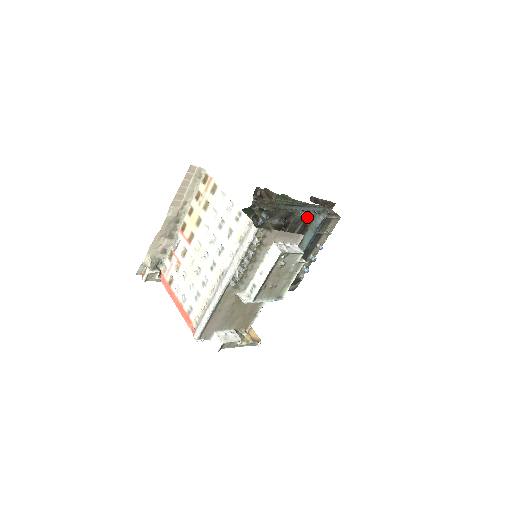
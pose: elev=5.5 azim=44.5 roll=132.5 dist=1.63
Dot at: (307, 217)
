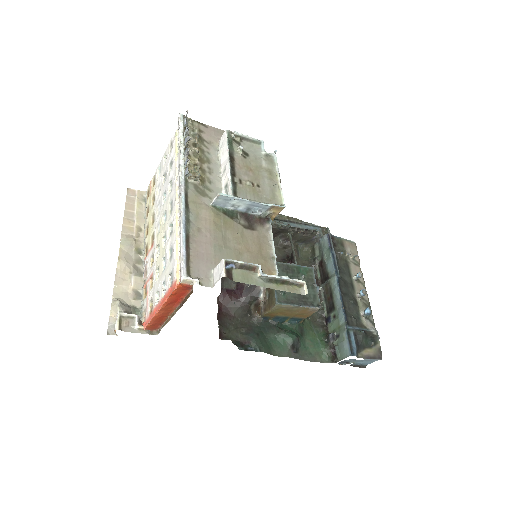
Dot at: (316, 256)
